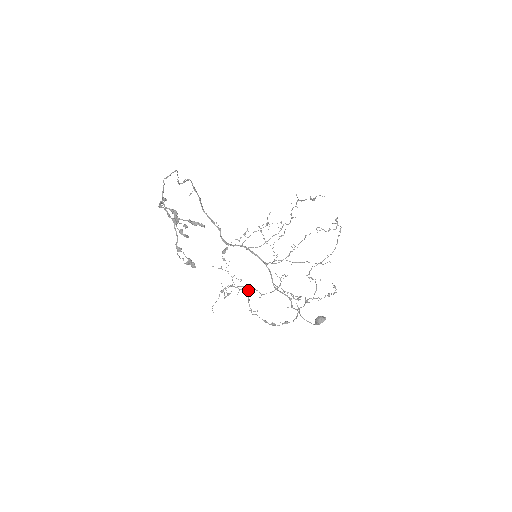
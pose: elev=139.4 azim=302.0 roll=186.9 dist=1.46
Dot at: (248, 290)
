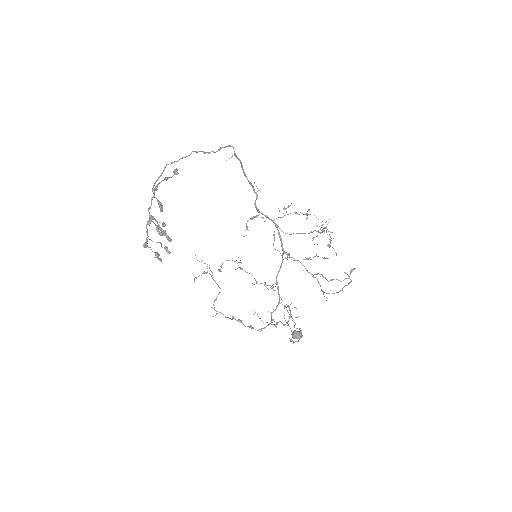
Dot at: (246, 272)
